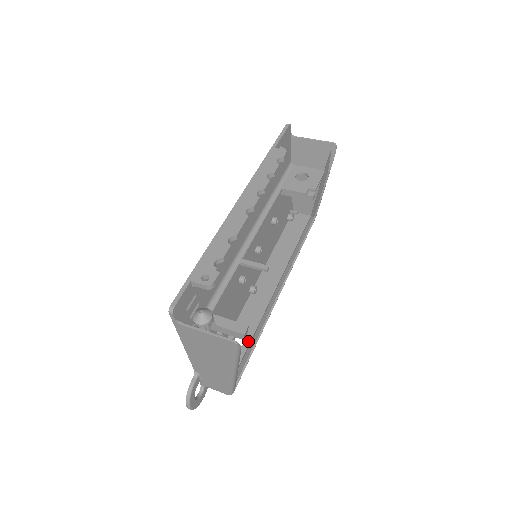
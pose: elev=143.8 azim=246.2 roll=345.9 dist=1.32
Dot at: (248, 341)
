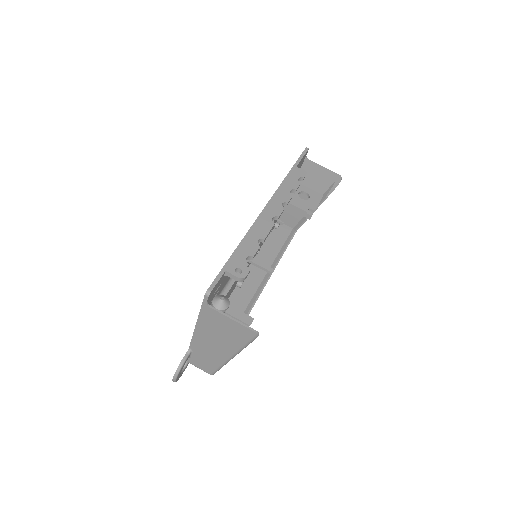
Dot at: occluded
